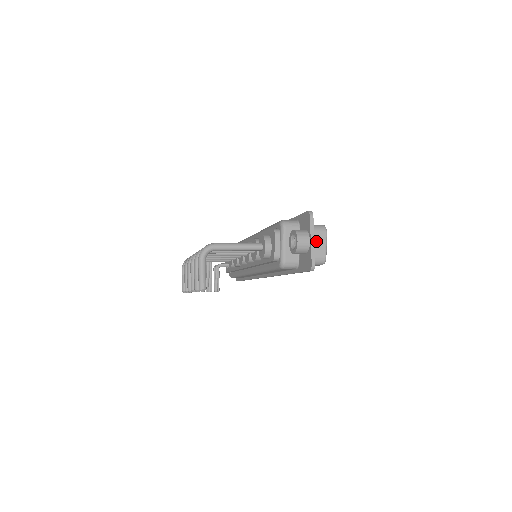
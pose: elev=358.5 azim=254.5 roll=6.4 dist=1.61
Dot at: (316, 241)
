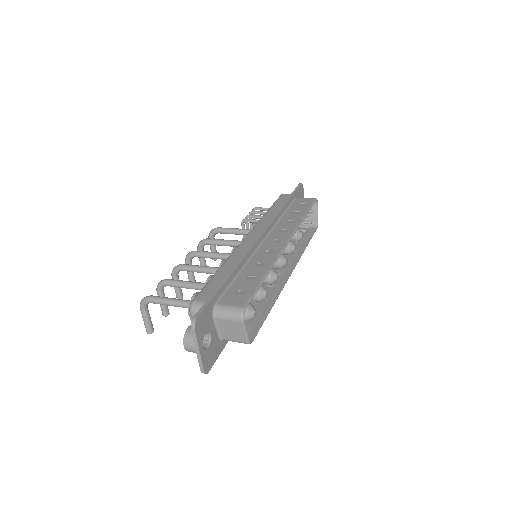
Dot at: (232, 327)
